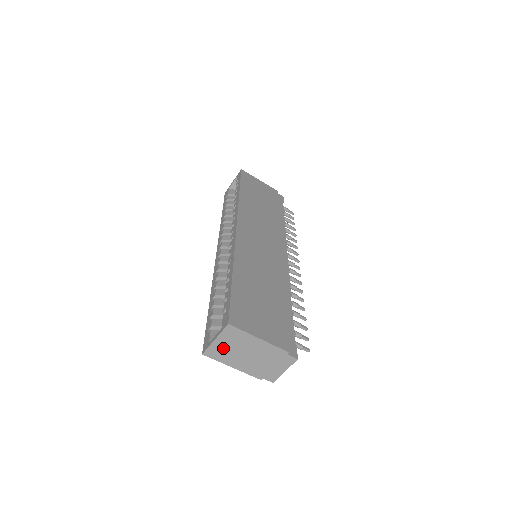
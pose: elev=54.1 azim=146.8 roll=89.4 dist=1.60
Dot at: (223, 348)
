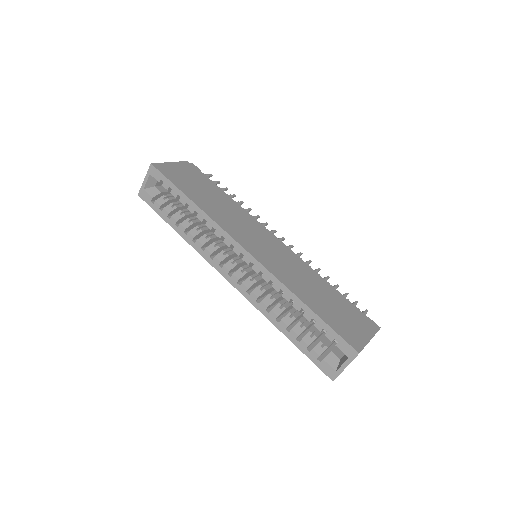
Dot at: occluded
